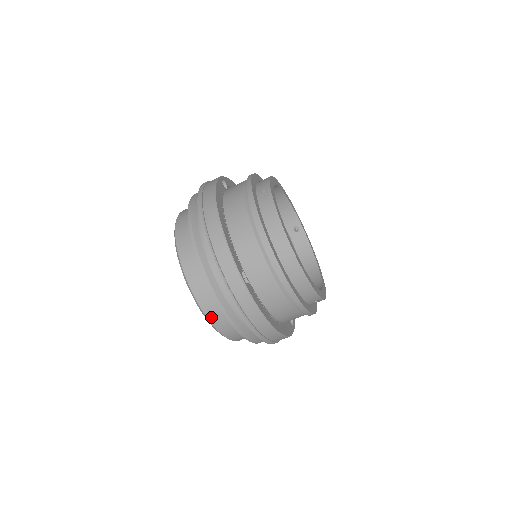
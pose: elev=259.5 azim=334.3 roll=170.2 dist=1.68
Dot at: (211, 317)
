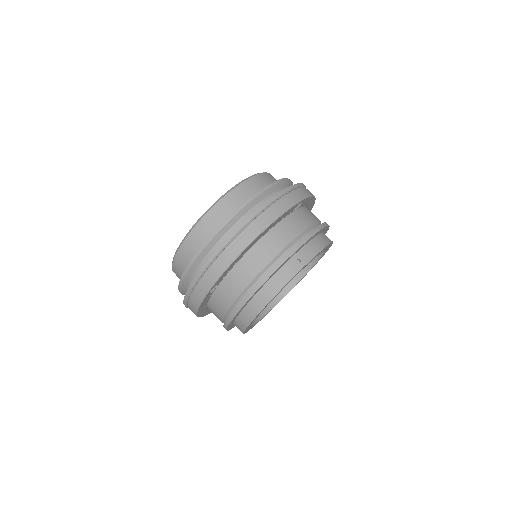
Dot at: (176, 264)
